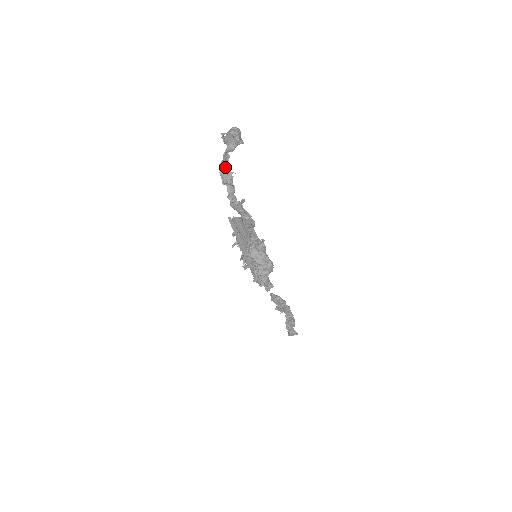
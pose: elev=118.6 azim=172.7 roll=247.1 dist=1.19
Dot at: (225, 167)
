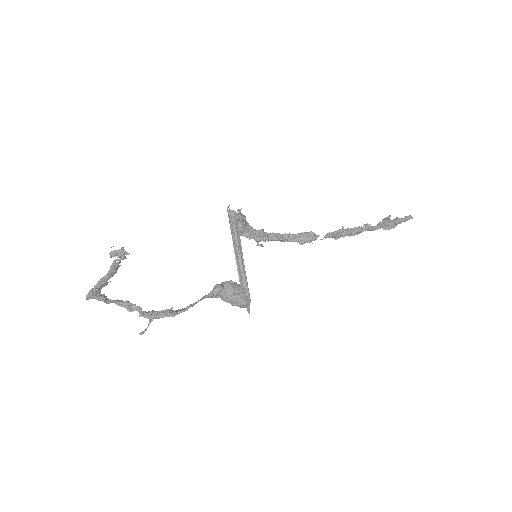
Dot at: (119, 301)
